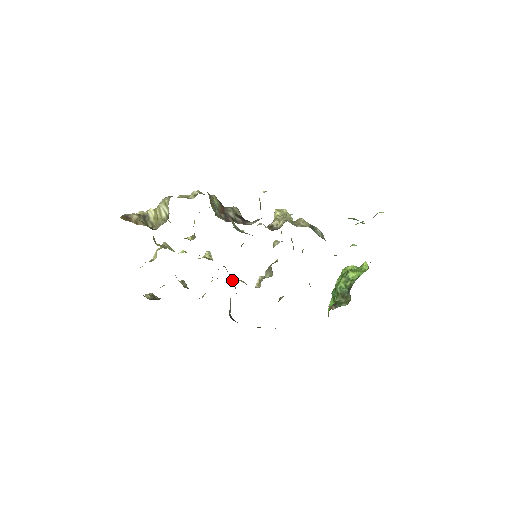
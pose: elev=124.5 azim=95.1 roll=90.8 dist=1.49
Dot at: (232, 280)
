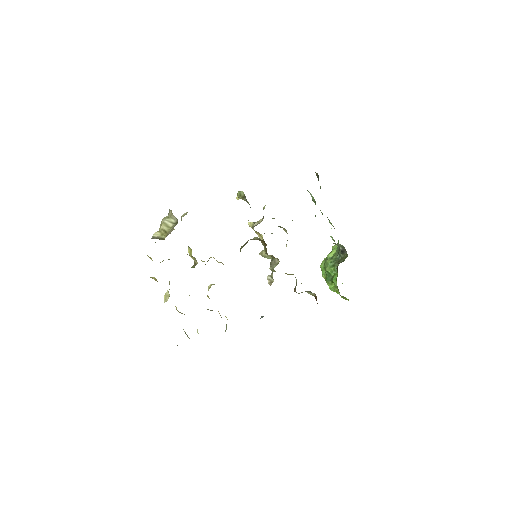
Dot at: occluded
